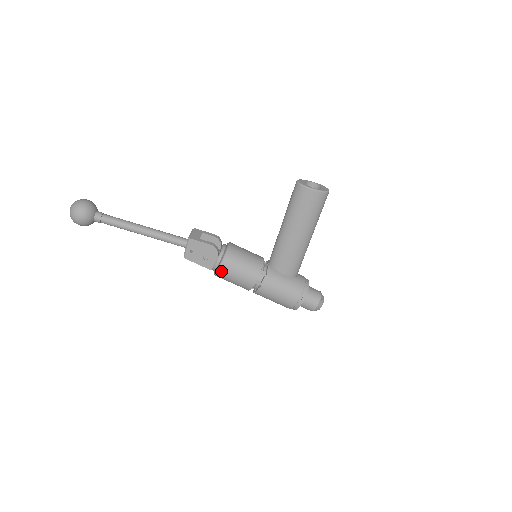
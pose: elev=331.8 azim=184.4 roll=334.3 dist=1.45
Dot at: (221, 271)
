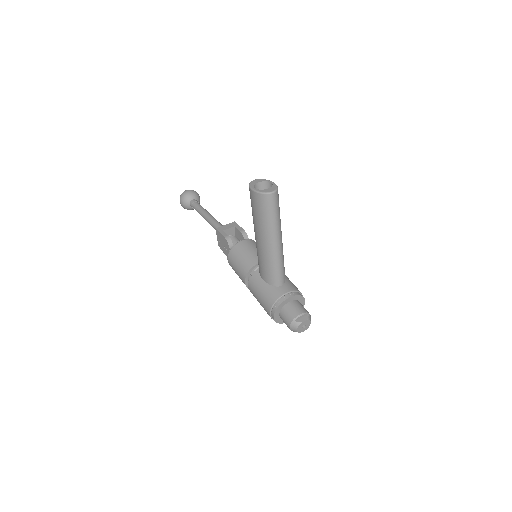
Dot at: (229, 263)
